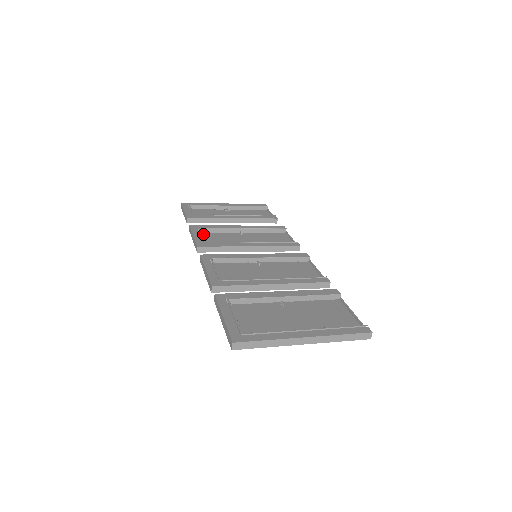
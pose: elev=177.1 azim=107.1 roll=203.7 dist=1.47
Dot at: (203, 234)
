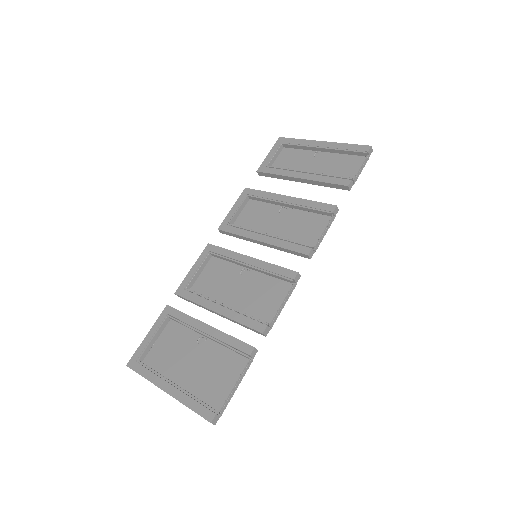
Dot at: (250, 202)
